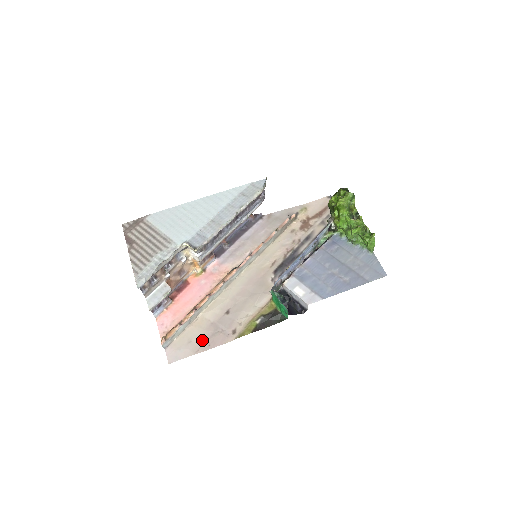
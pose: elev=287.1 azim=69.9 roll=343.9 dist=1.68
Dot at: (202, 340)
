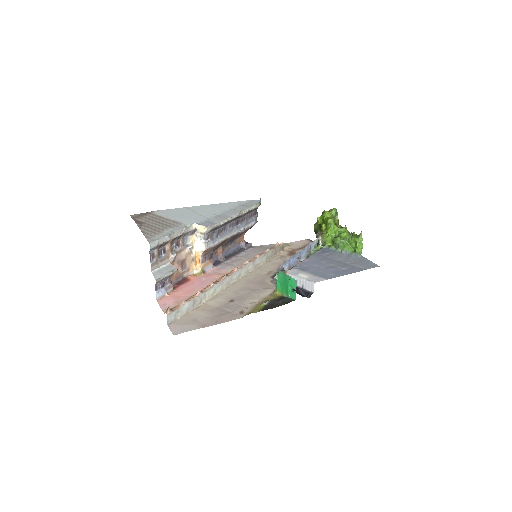
Dot at: (208, 318)
